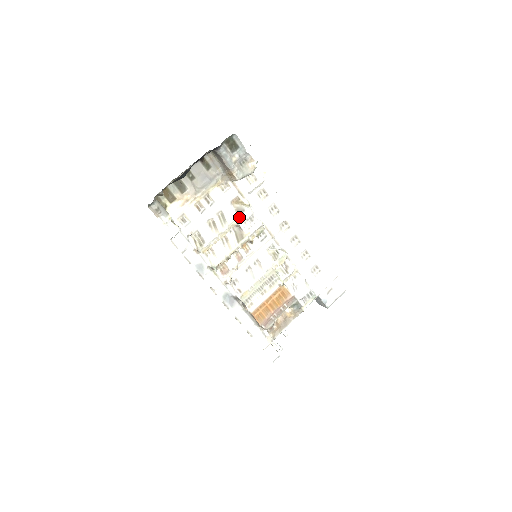
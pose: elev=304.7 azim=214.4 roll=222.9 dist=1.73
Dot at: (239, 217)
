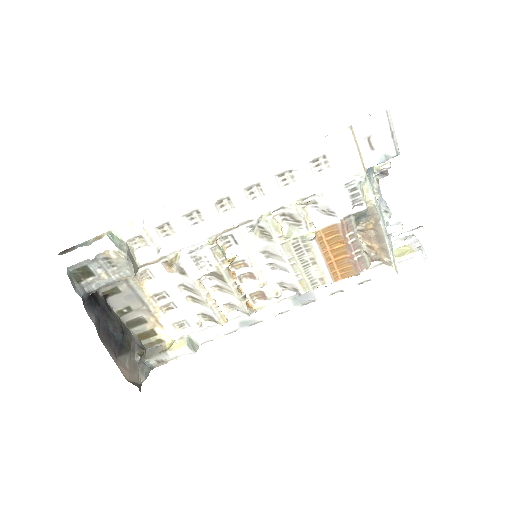
Dot at: (190, 276)
